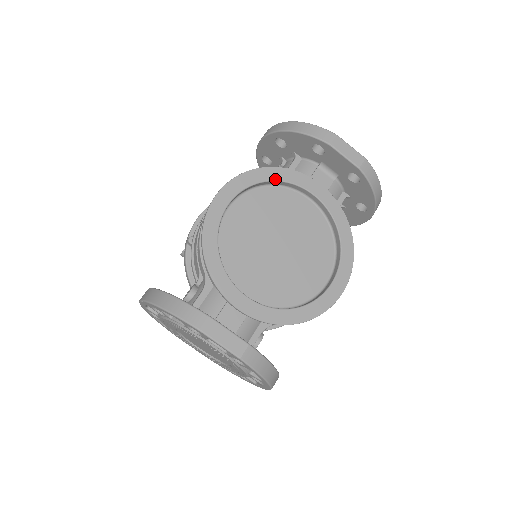
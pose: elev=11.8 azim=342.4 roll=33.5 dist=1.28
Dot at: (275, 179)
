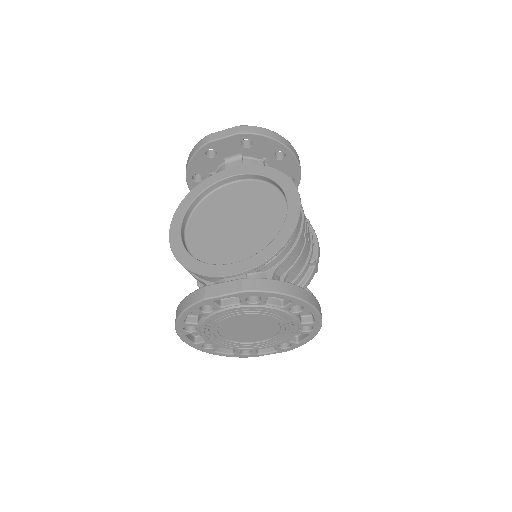
Dot at: (200, 192)
